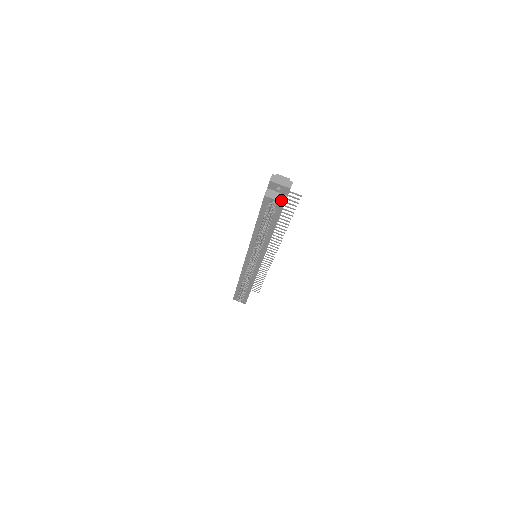
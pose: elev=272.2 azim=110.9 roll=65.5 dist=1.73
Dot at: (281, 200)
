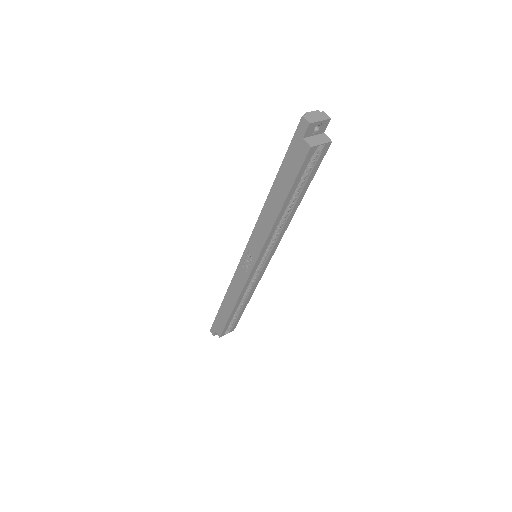
Dot at: (326, 141)
